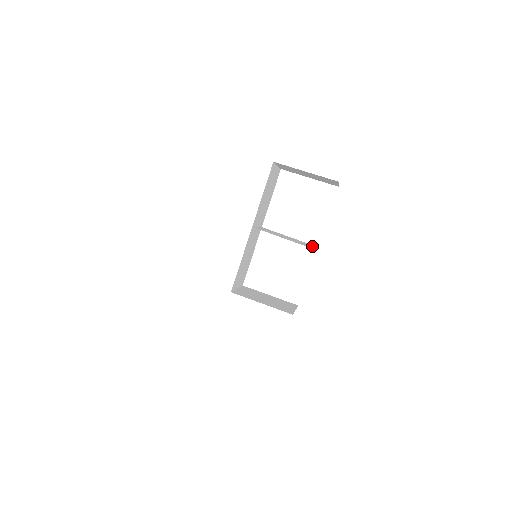
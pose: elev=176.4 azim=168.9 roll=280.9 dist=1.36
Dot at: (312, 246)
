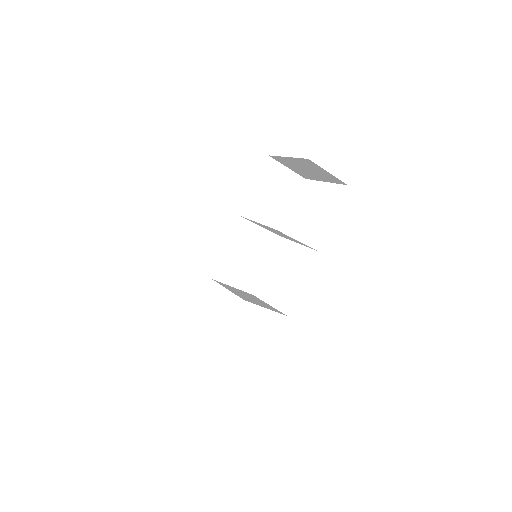
Dot at: (298, 241)
